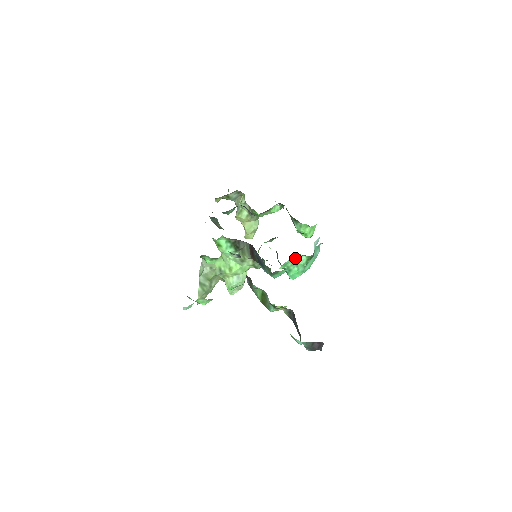
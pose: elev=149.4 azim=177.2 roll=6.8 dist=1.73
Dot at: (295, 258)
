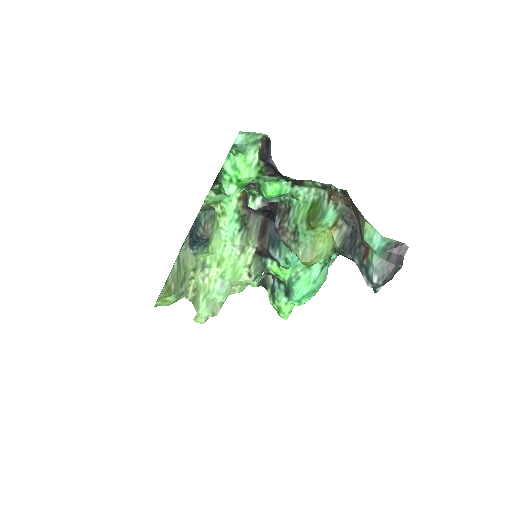
Dot at: occluded
